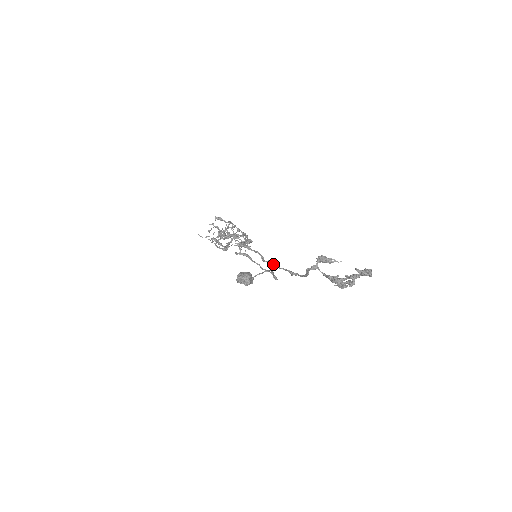
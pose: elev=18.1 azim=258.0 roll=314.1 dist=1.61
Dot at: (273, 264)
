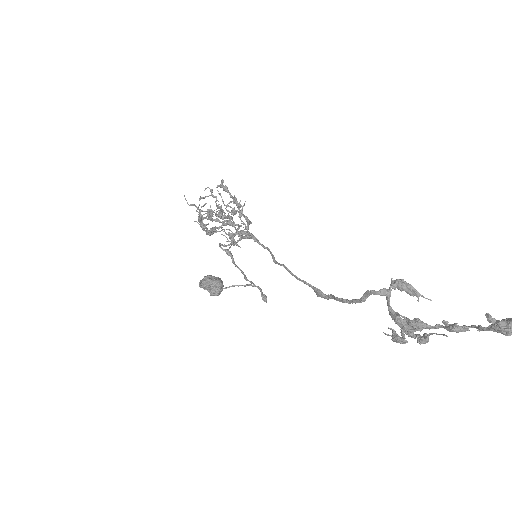
Dot at: occluded
